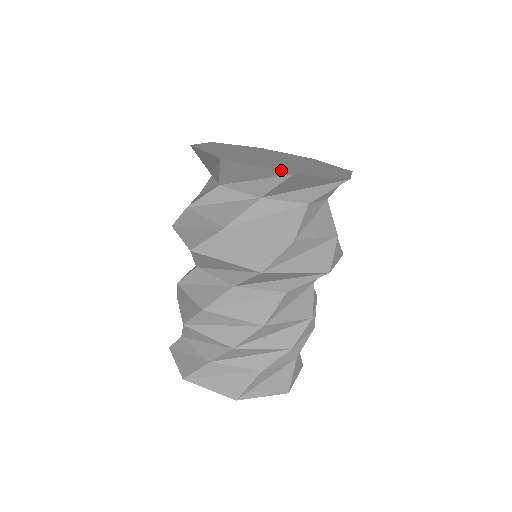
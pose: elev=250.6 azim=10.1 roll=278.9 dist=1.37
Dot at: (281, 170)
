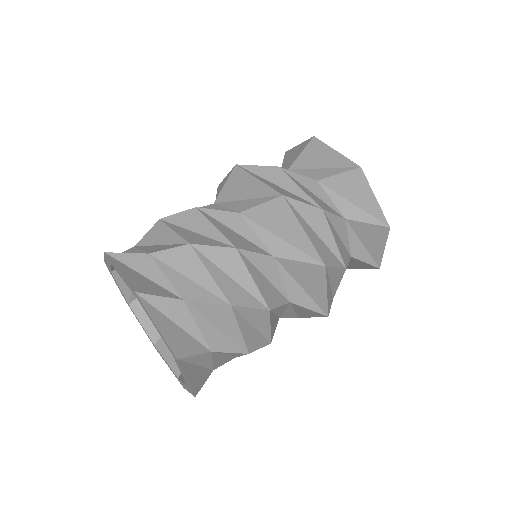
Dot at: occluded
